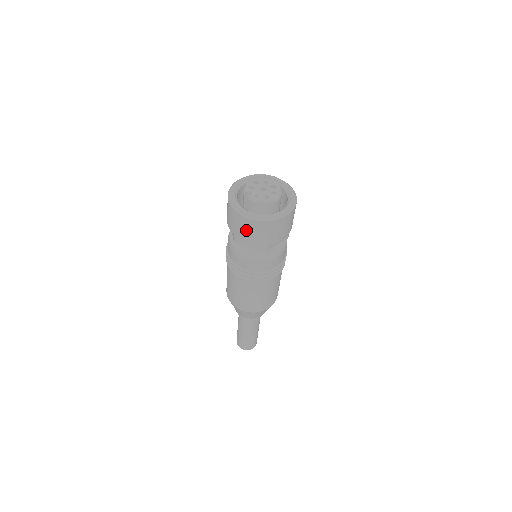
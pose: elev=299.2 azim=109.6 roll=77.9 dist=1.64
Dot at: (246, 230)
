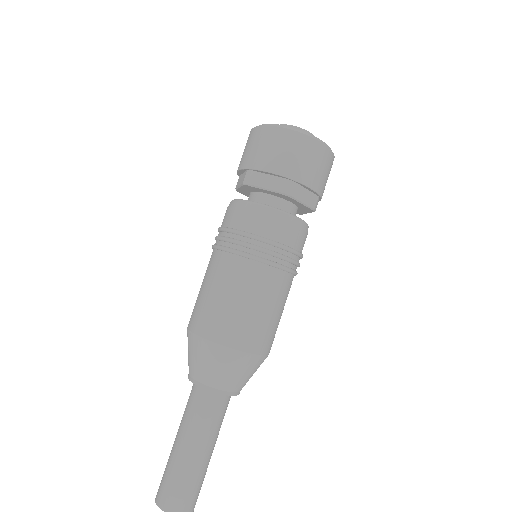
Dot at: (271, 148)
